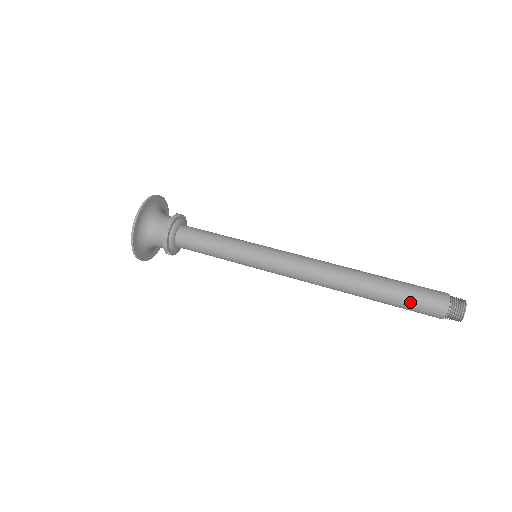
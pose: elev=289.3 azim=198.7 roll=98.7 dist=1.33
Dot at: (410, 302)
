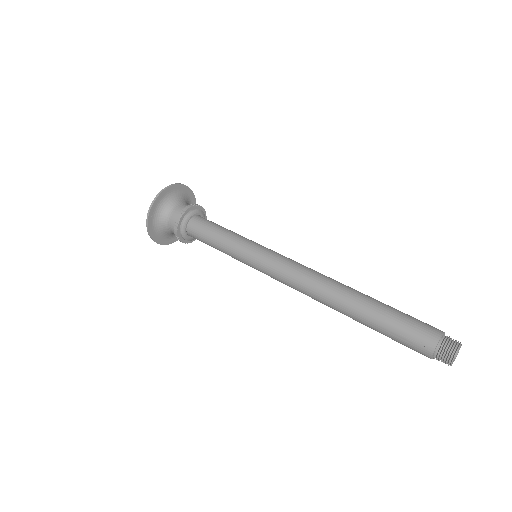
Dot at: (393, 338)
